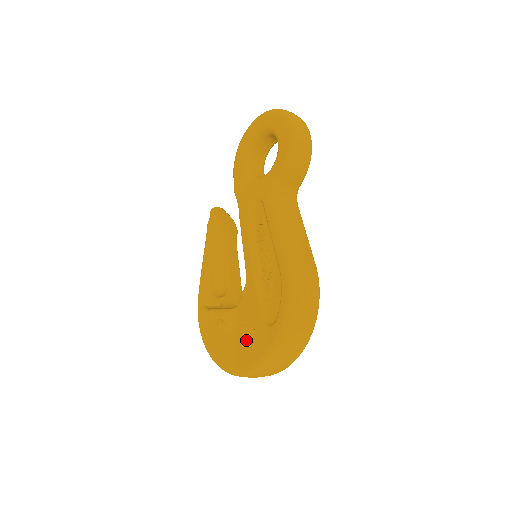
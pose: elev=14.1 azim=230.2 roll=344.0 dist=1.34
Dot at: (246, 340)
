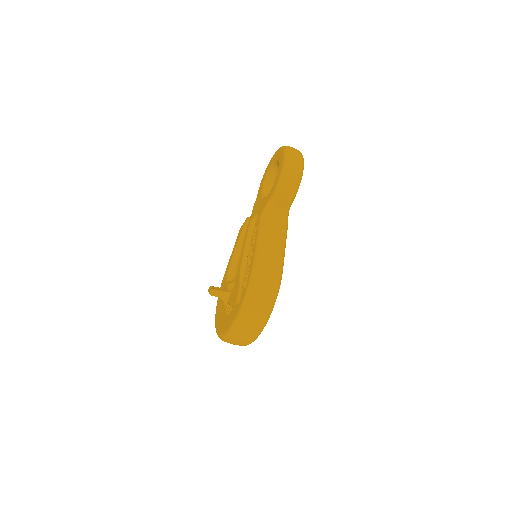
Dot at: (228, 314)
